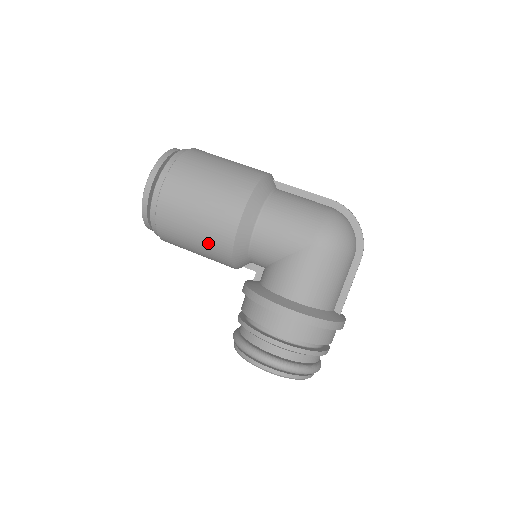
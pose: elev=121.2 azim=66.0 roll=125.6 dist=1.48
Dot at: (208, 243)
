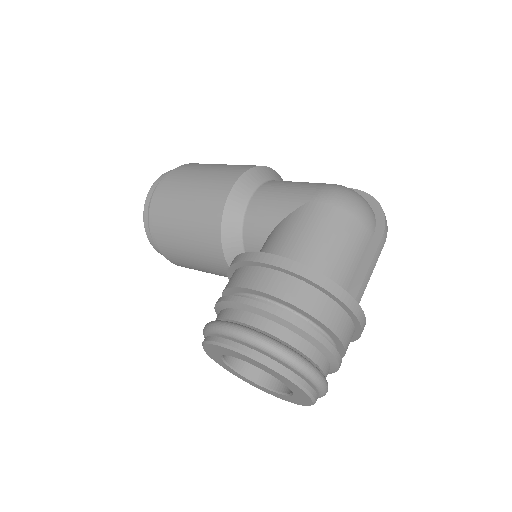
Dot at: (198, 220)
